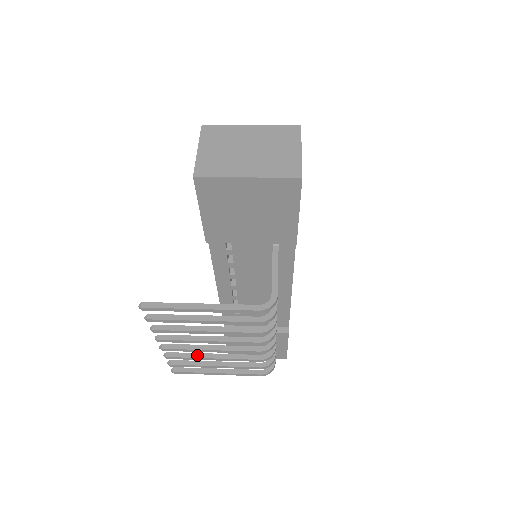
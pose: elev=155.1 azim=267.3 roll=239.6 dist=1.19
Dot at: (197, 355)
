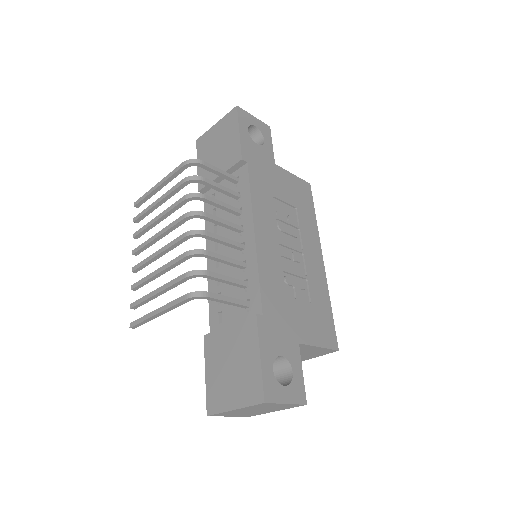
Dot at: (150, 276)
